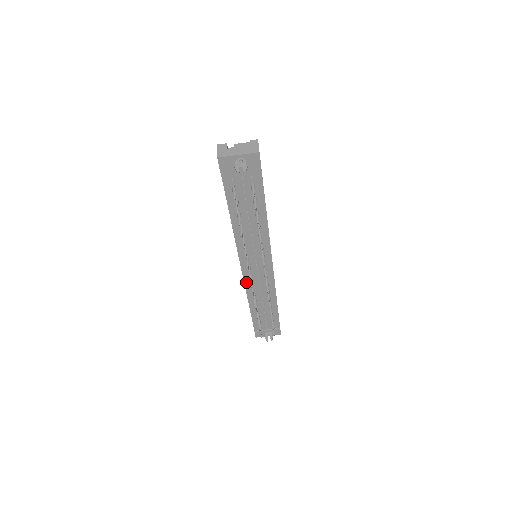
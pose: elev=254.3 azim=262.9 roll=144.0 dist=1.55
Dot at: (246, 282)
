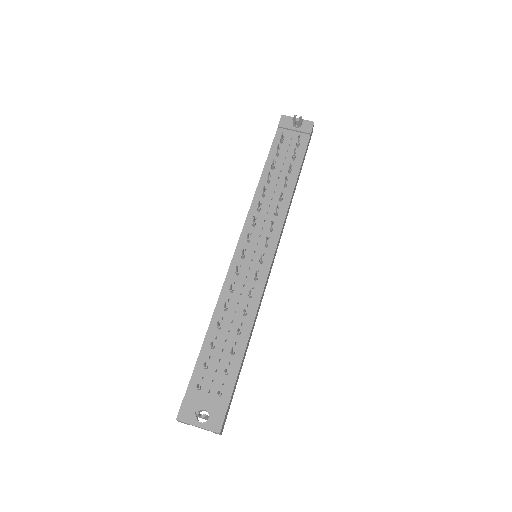
Dot at: (231, 269)
